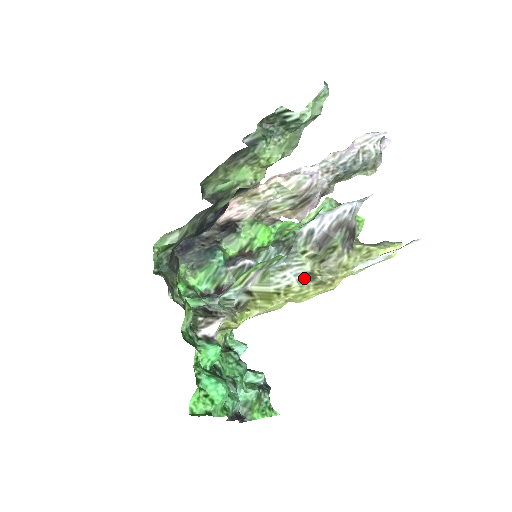
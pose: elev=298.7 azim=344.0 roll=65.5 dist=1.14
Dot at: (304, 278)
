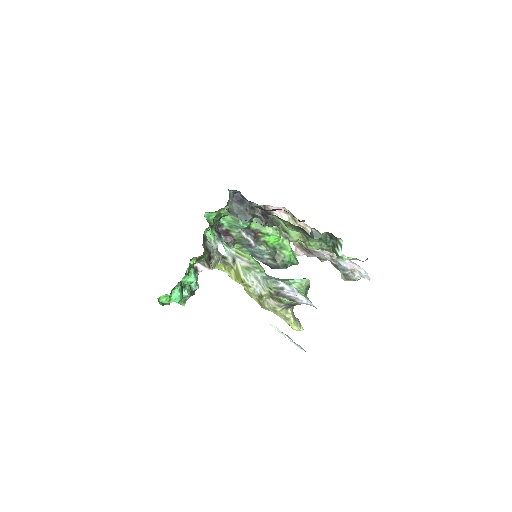
Dot at: (258, 293)
